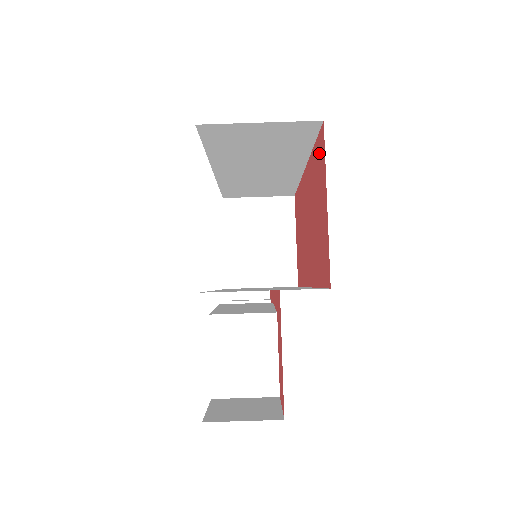
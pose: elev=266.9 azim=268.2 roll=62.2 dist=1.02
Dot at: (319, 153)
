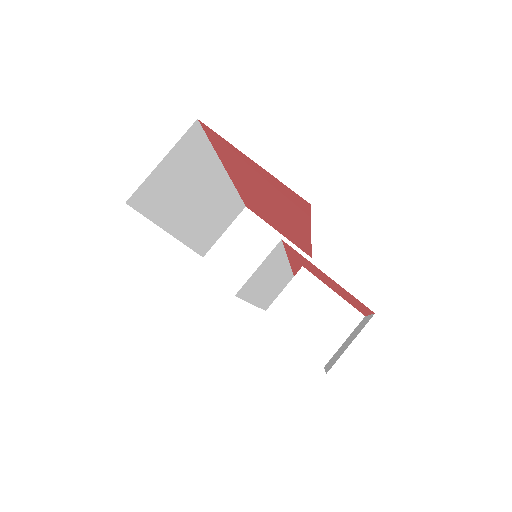
Dot at: (218, 143)
